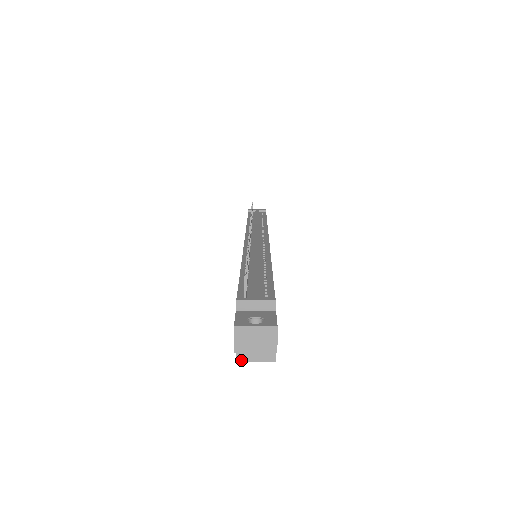
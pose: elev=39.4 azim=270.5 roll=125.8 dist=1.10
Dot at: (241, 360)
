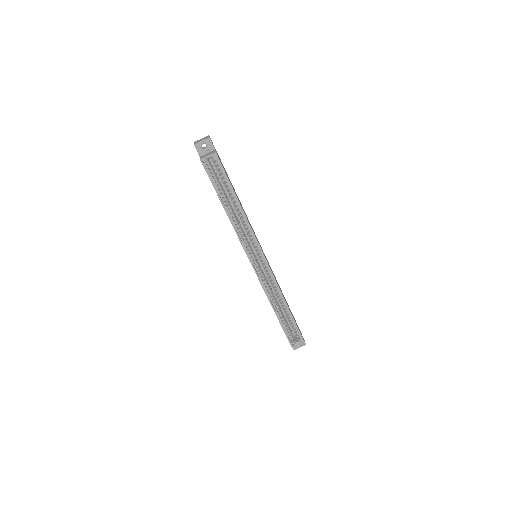
Dot at: (202, 158)
